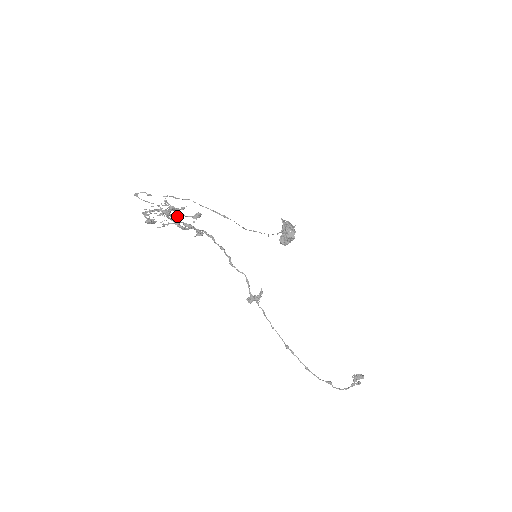
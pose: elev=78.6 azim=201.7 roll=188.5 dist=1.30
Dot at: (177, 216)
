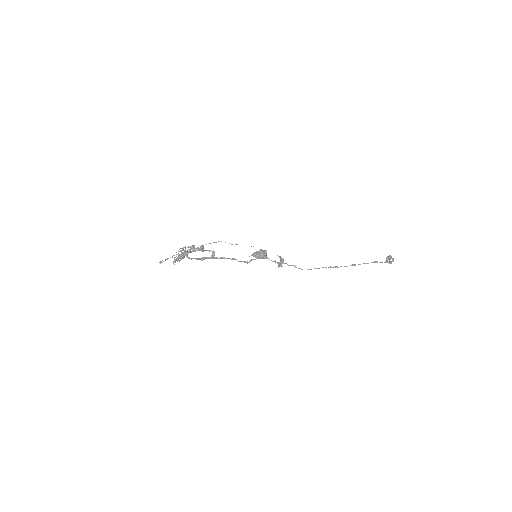
Dot at: (191, 247)
